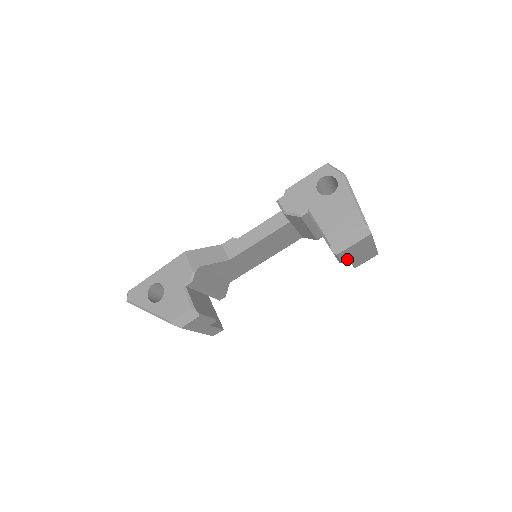
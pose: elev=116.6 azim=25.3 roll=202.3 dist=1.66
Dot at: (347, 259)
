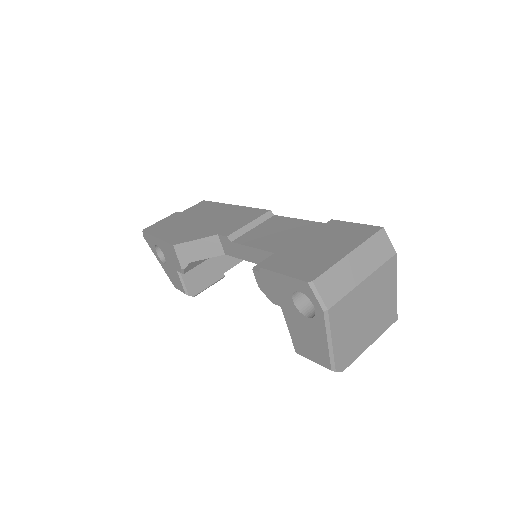
Dot at: occluded
